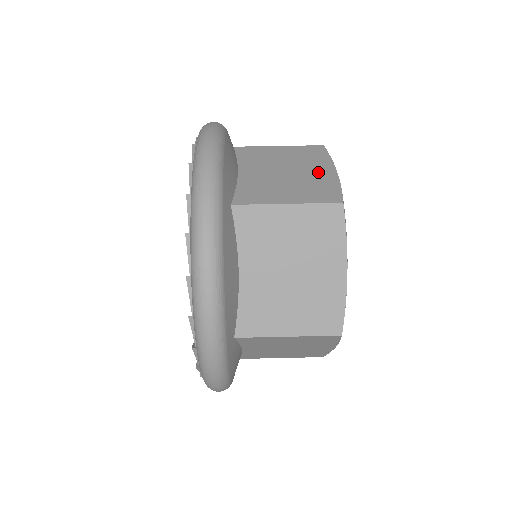
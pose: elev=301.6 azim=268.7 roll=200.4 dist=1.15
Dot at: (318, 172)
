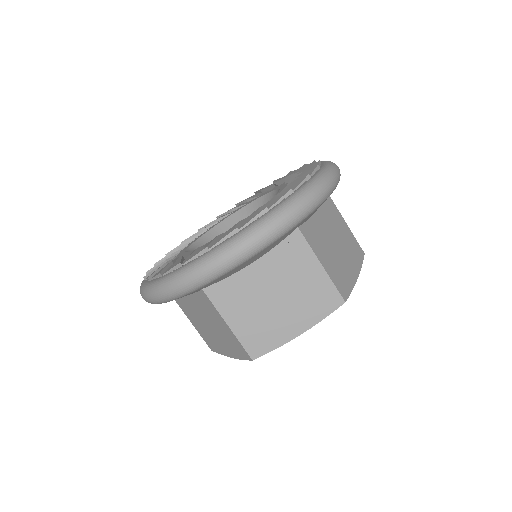
Dot at: (290, 323)
